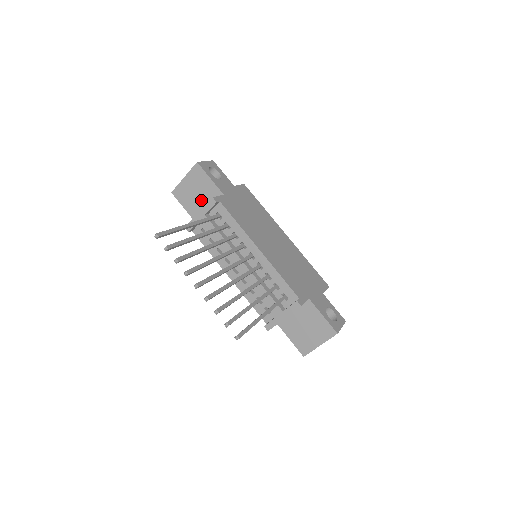
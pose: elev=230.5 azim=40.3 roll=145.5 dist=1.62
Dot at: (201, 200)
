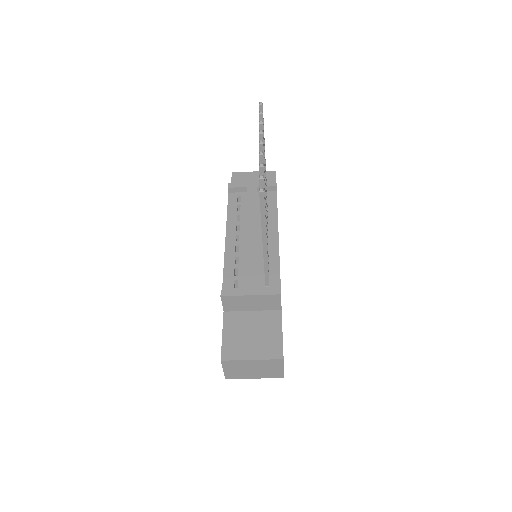
Dot at: occluded
